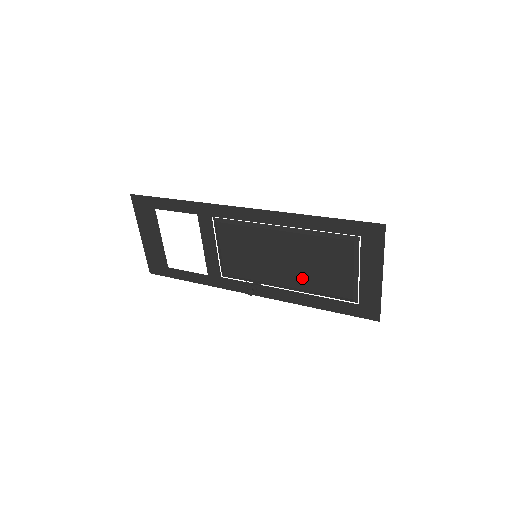
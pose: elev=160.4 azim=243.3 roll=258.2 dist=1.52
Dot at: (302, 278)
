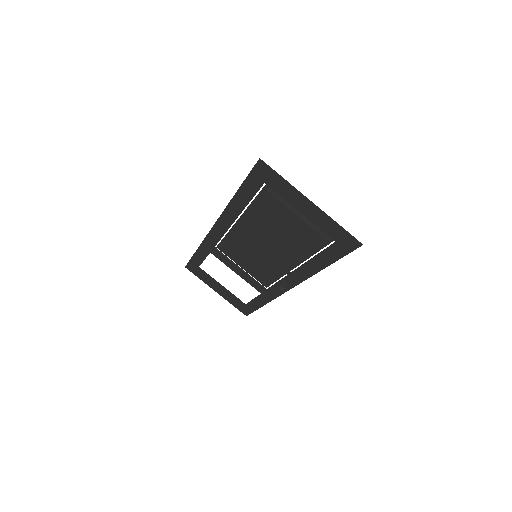
Dot at: (288, 250)
